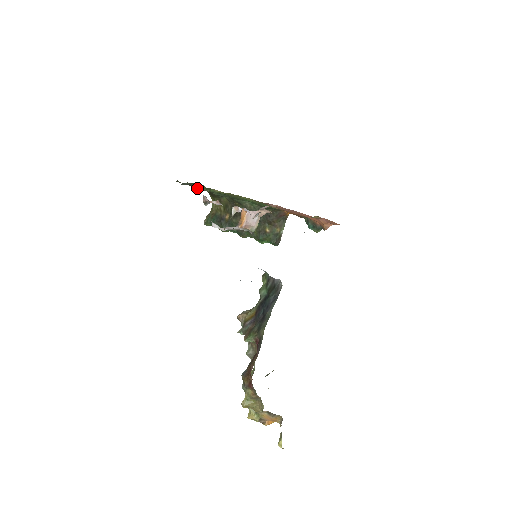
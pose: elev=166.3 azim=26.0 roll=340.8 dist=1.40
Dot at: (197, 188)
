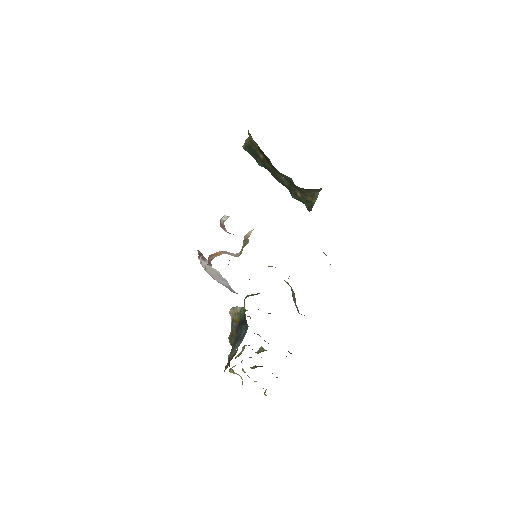
Dot at: occluded
